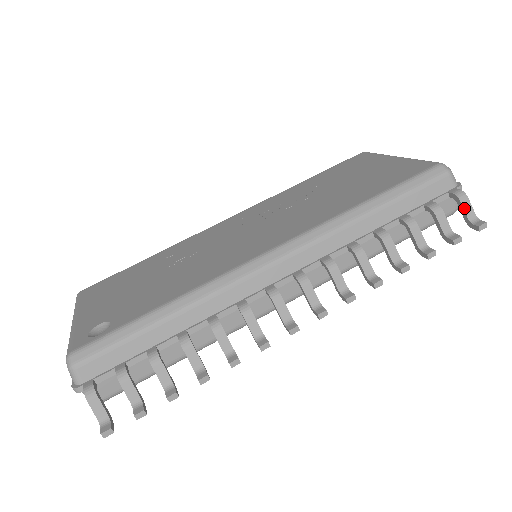
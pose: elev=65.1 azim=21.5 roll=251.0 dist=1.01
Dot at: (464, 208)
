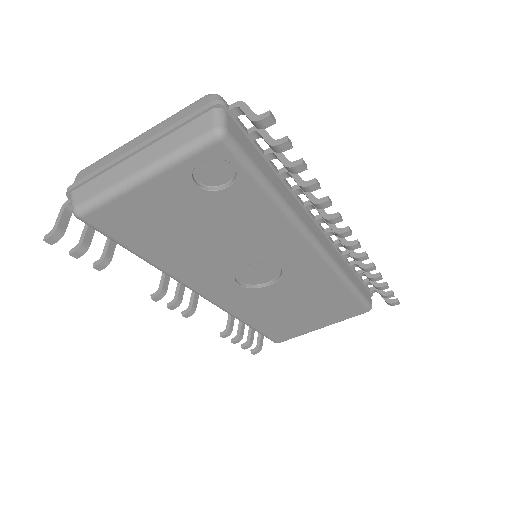
Dot at: occluded
